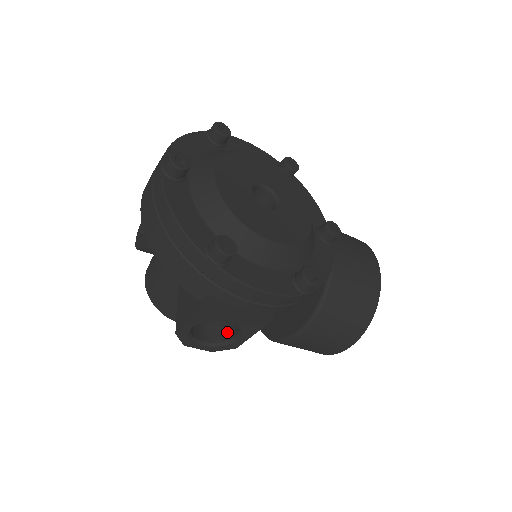
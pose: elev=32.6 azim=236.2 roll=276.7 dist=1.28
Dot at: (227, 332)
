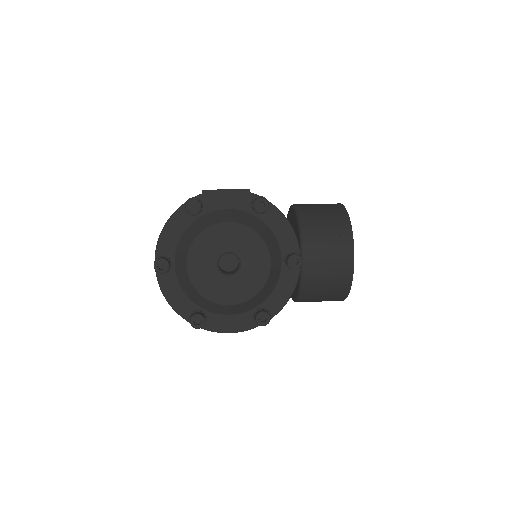
Dot at: occluded
